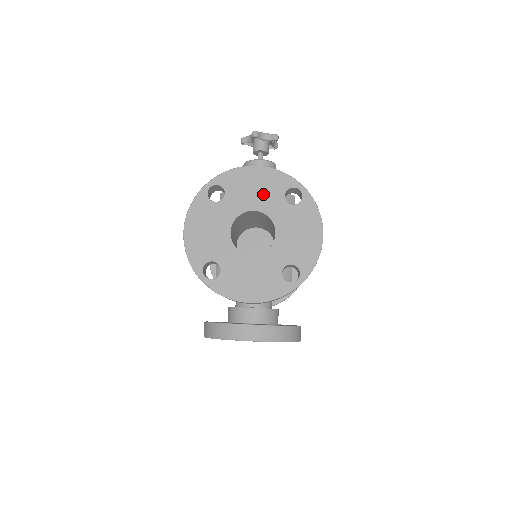
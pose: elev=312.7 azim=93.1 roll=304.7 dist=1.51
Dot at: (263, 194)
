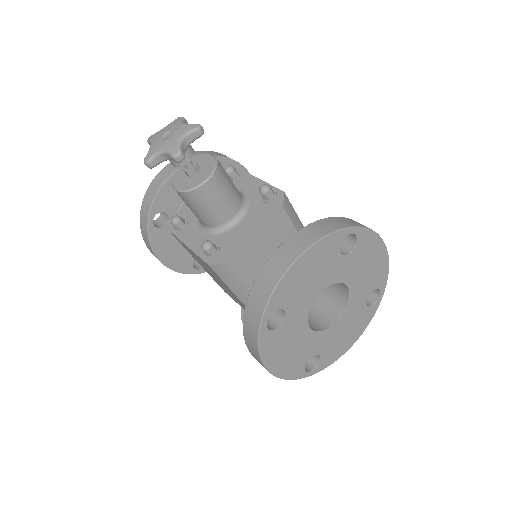
Dot at: (320, 273)
